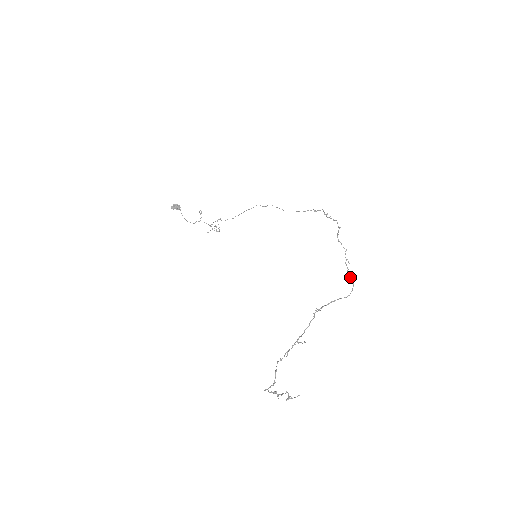
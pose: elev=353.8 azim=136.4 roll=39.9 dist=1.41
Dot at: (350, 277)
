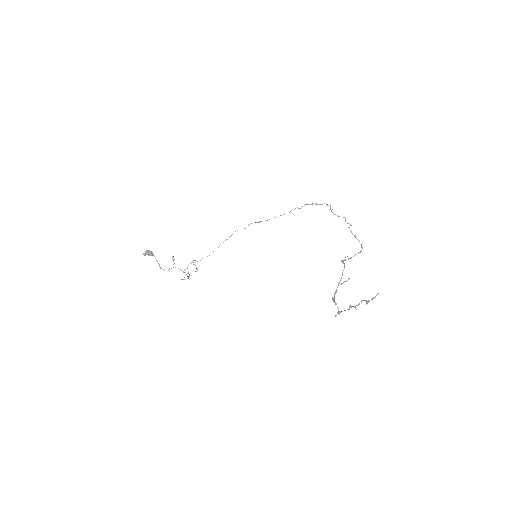
Dot at: (356, 238)
